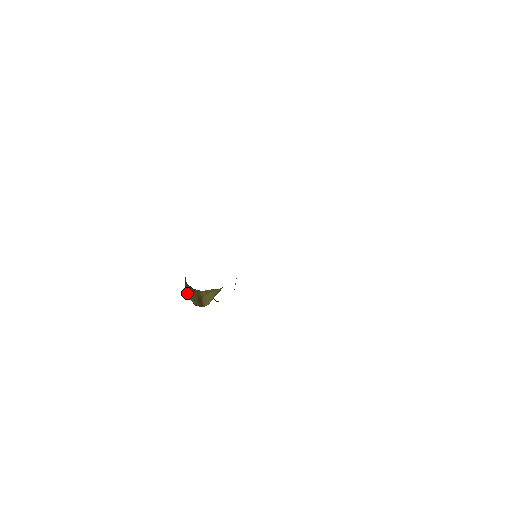
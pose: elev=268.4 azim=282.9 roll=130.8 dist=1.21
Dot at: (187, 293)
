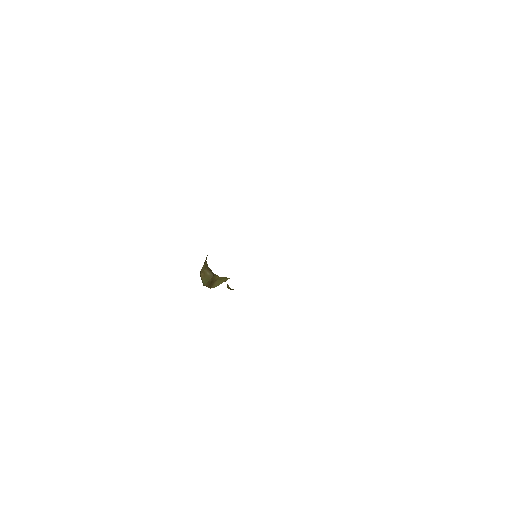
Dot at: (203, 274)
